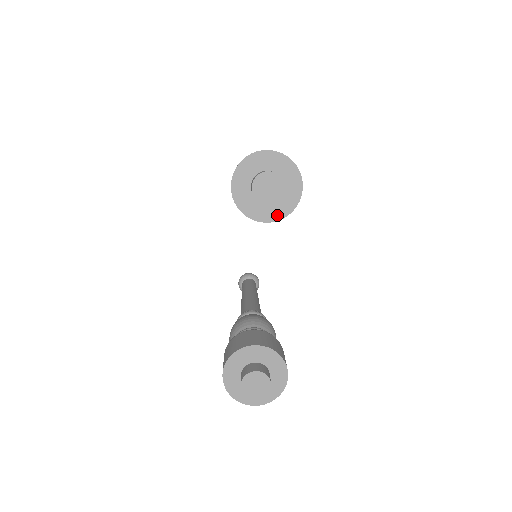
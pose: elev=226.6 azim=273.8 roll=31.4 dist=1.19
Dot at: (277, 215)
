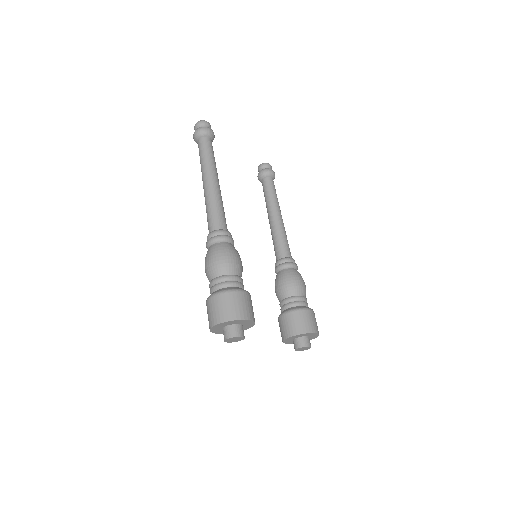
Dot at: (249, 327)
